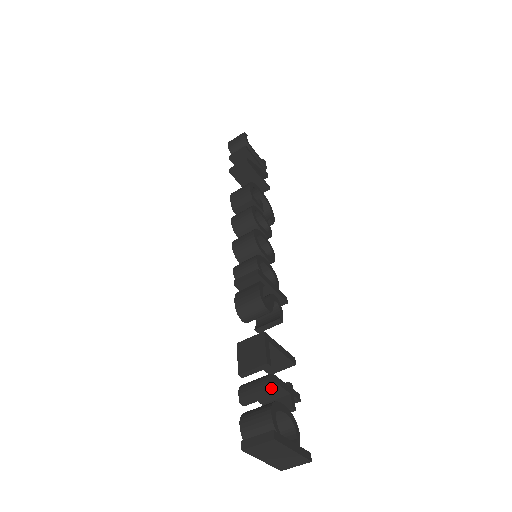
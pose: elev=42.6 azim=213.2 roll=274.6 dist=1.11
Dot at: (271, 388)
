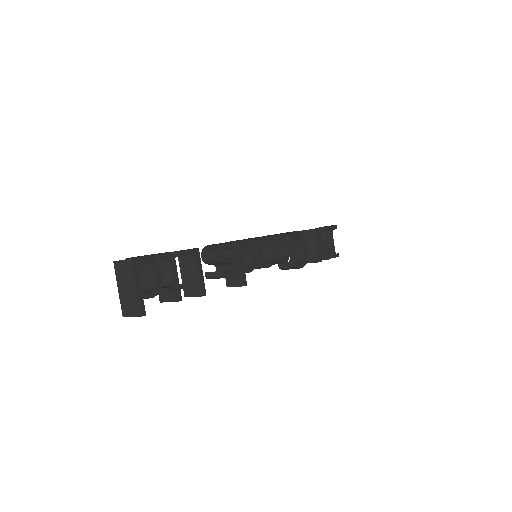
Dot at: (164, 256)
